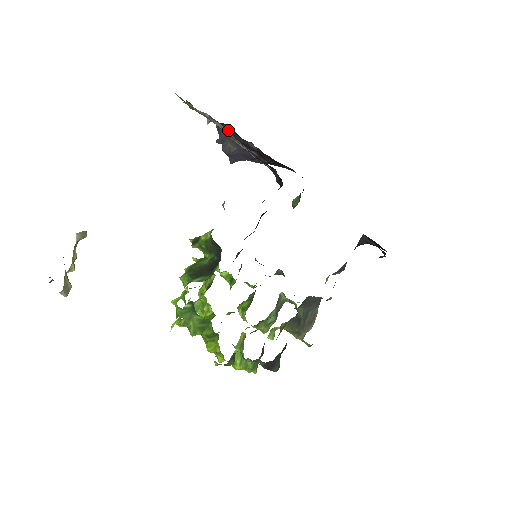
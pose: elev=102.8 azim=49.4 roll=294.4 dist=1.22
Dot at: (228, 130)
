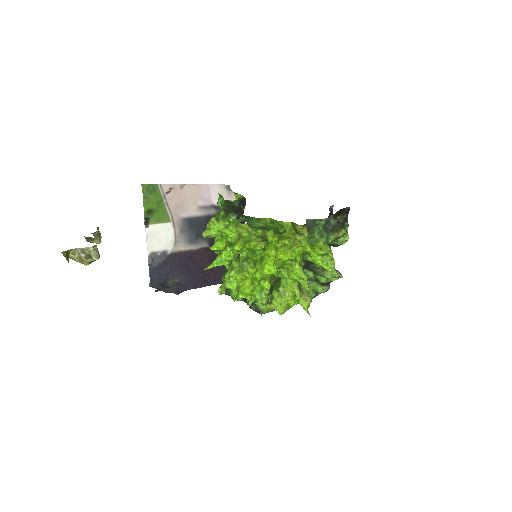
Dot at: (163, 281)
